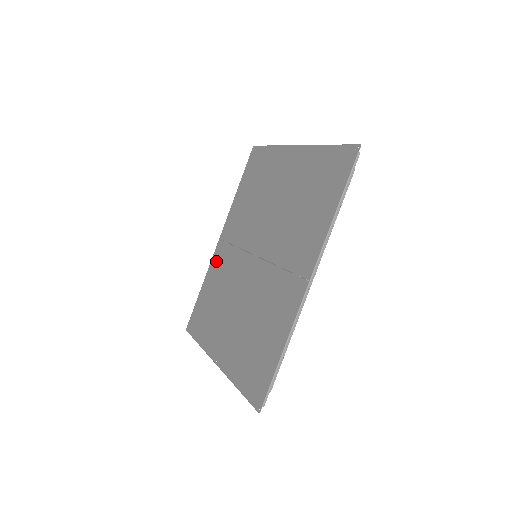
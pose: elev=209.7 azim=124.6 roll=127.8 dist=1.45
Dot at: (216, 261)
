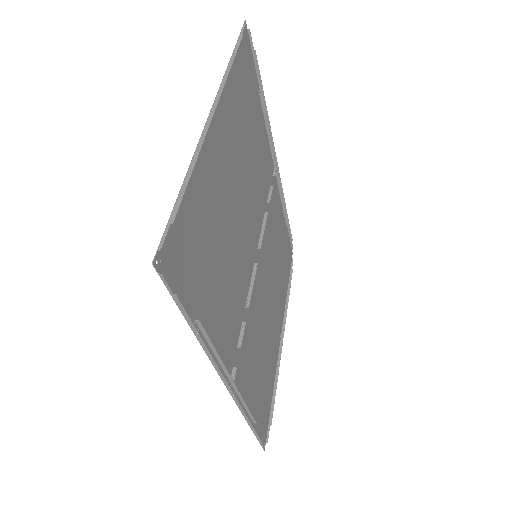
Dot at: (276, 199)
